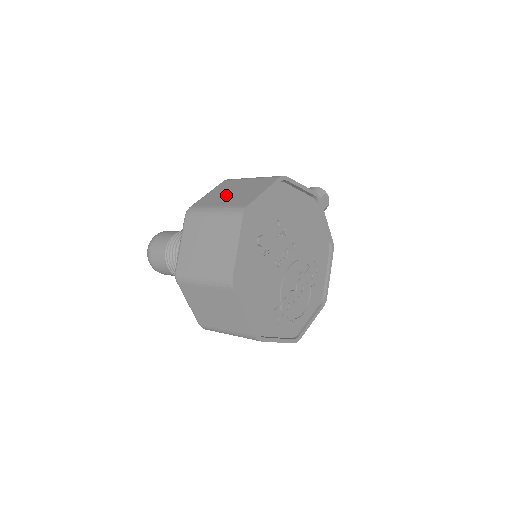
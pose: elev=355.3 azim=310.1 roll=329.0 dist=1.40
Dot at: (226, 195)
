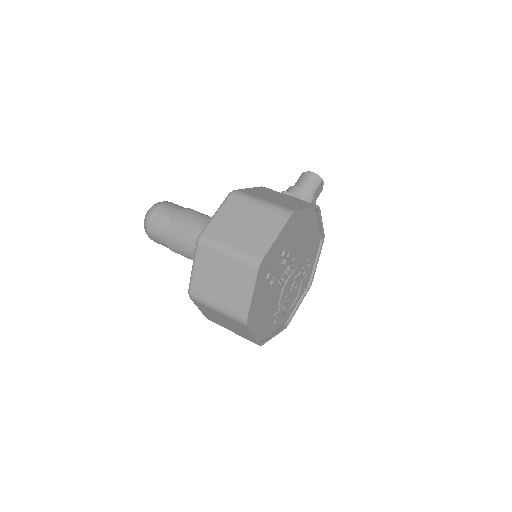
Dot at: (237, 228)
